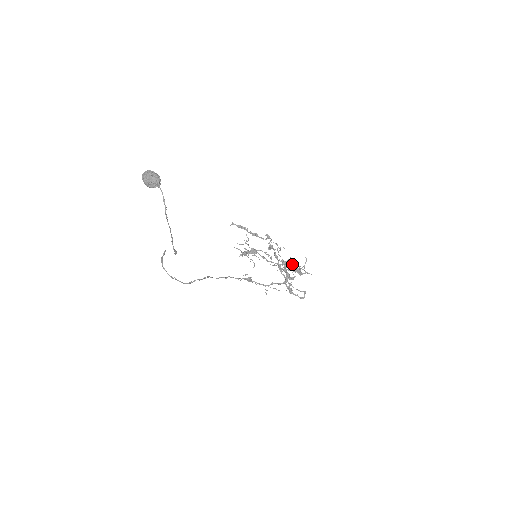
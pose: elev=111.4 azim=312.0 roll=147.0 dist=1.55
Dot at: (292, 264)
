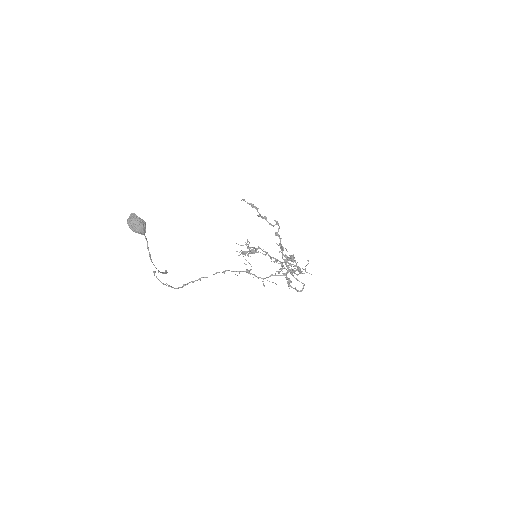
Dot at: (294, 261)
